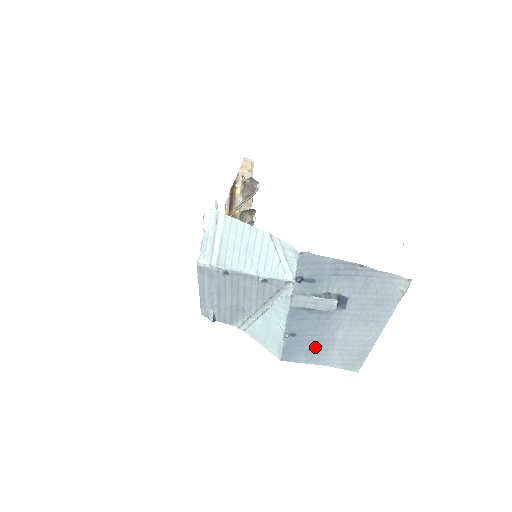
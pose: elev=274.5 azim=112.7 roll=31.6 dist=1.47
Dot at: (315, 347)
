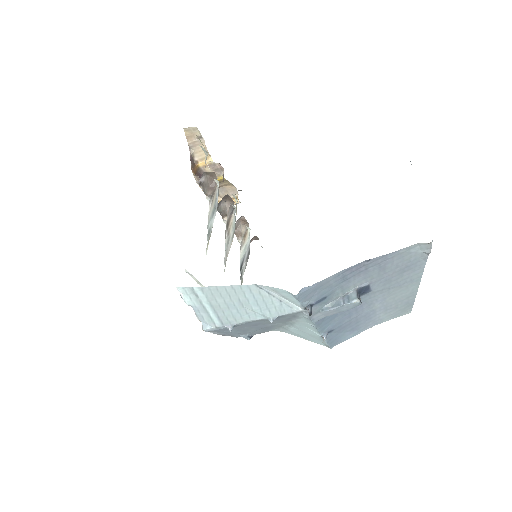
Dot at: (357, 324)
